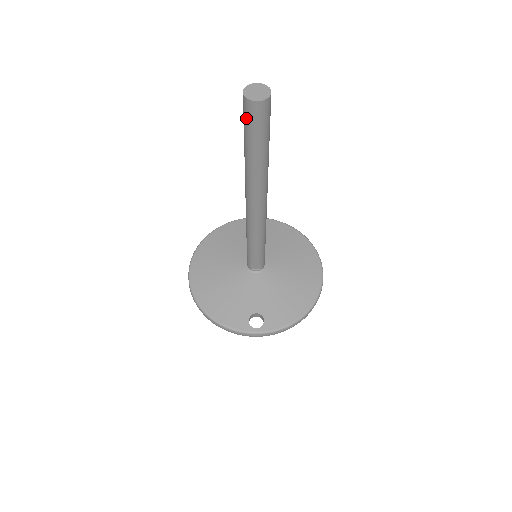
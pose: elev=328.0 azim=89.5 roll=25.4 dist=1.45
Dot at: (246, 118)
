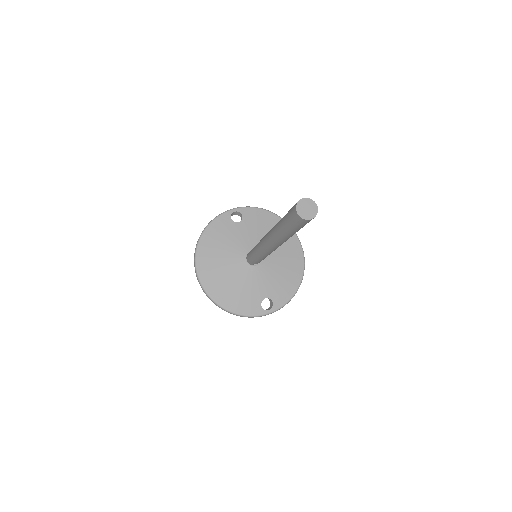
Dot at: (295, 223)
